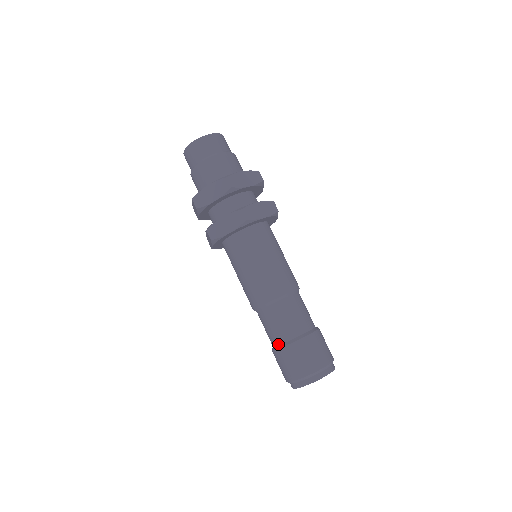
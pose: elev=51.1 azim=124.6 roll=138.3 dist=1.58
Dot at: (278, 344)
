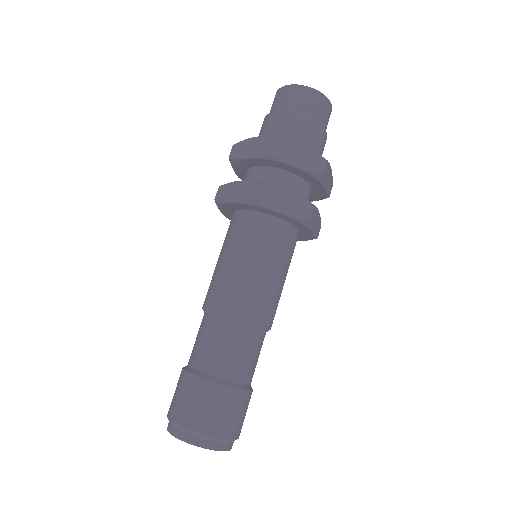
Dot at: (210, 373)
